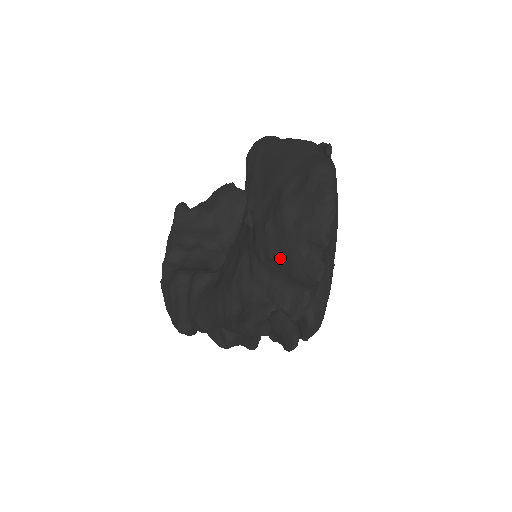
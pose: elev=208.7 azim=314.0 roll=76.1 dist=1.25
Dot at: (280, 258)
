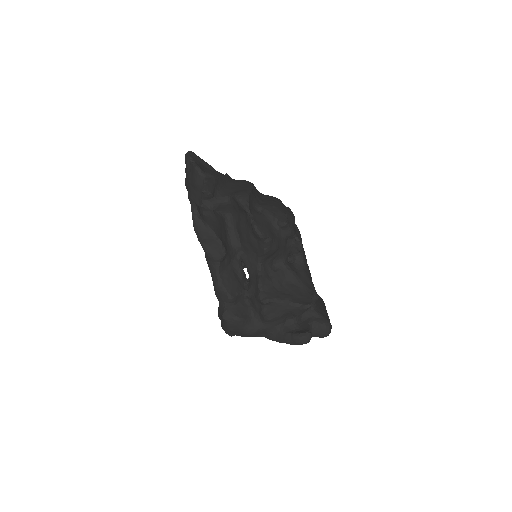
Dot at: (191, 190)
